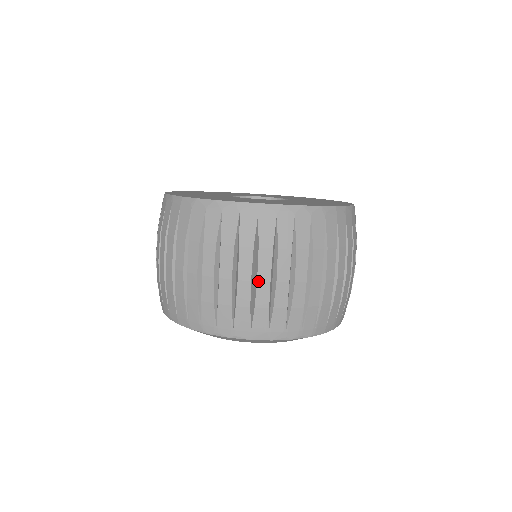
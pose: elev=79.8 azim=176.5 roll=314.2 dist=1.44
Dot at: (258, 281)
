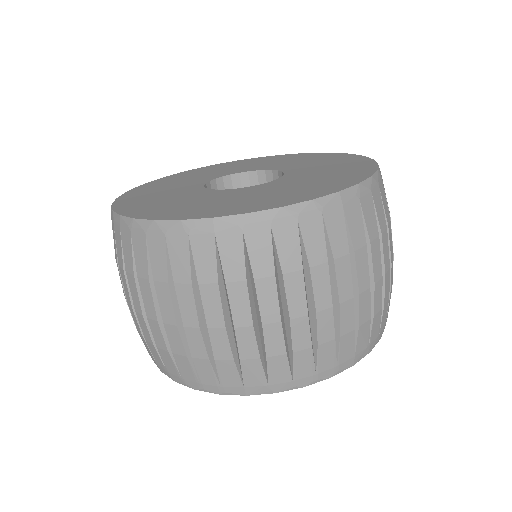
Dot at: (235, 327)
